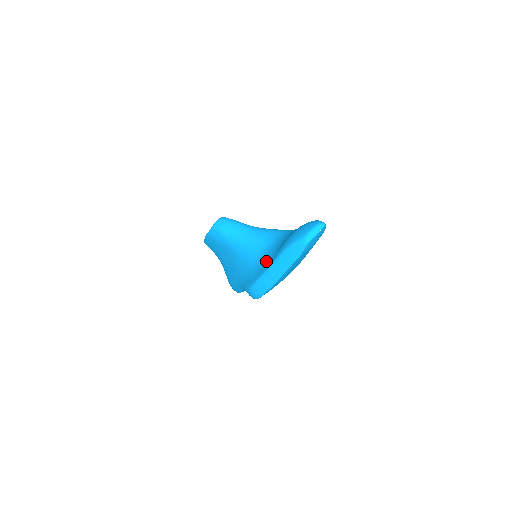
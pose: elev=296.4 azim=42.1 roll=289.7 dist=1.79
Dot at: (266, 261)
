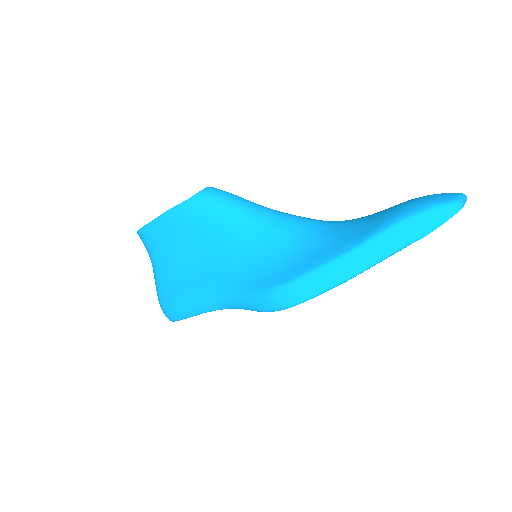
Dot at: (332, 243)
